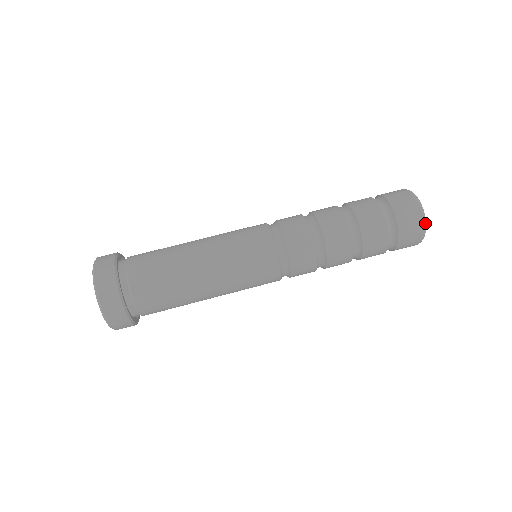
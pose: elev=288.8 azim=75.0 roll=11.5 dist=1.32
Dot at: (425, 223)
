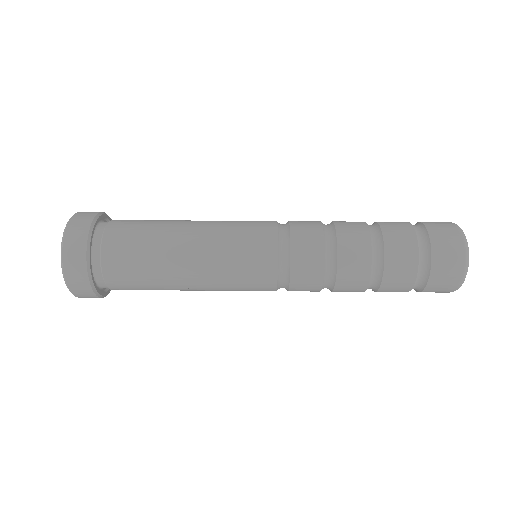
Dot at: (464, 236)
